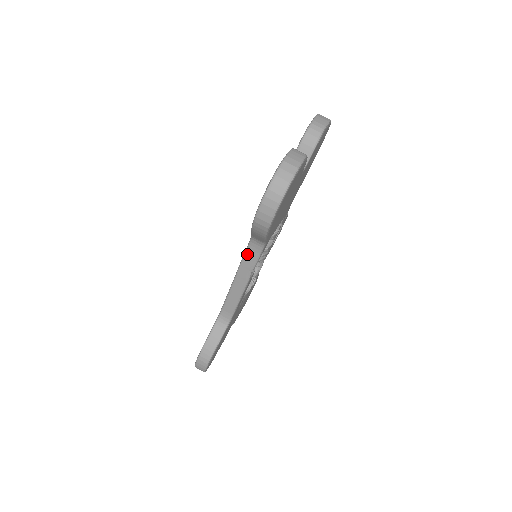
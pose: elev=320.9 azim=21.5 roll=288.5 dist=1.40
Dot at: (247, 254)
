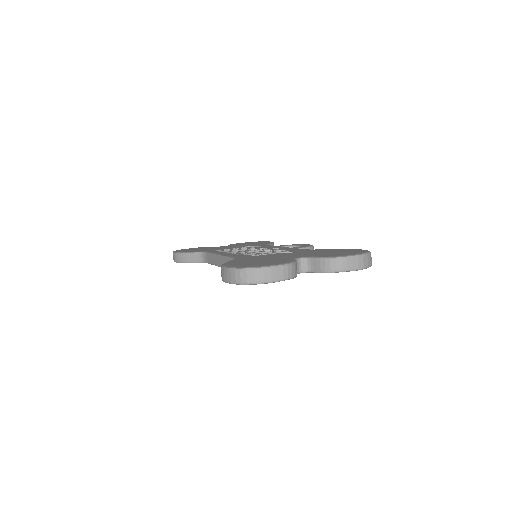
Dot at: (229, 260)
